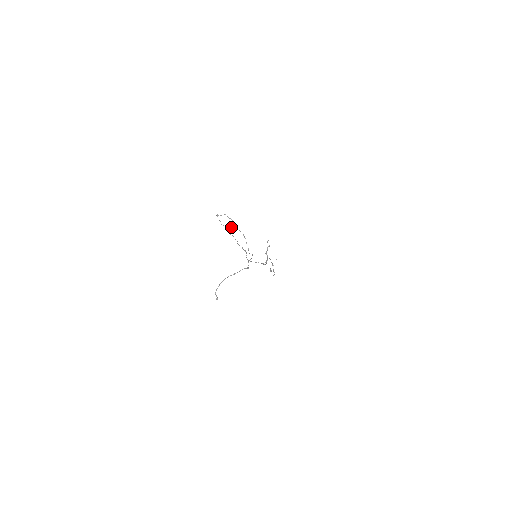
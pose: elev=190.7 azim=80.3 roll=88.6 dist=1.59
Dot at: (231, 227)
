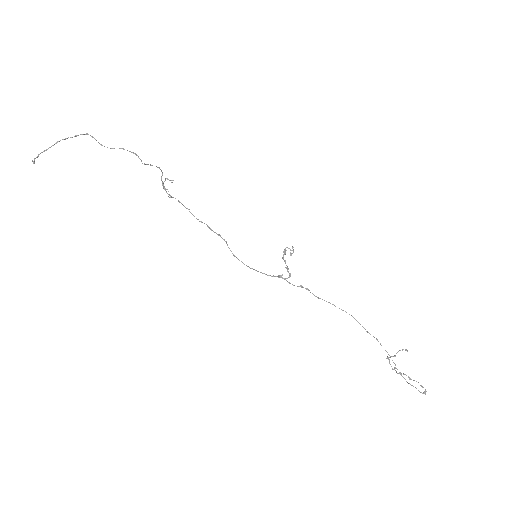
Dot at: (161, 179)
